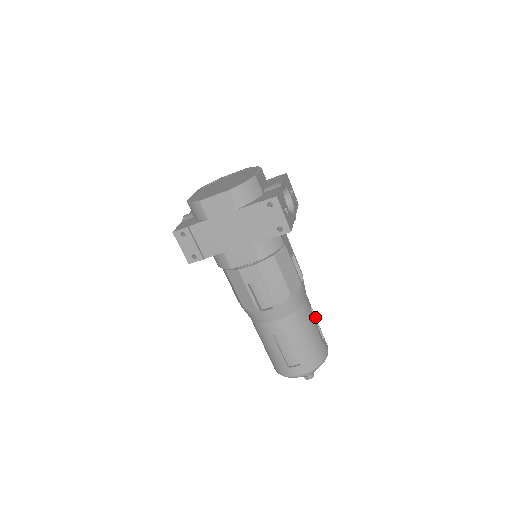
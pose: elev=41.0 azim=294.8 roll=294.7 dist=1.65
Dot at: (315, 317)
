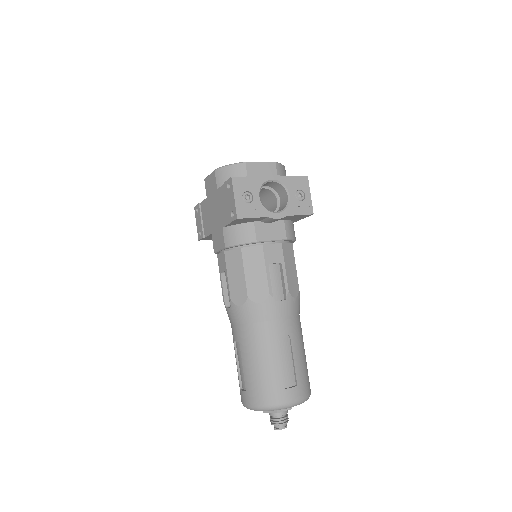
Dot at: (292, 352)
